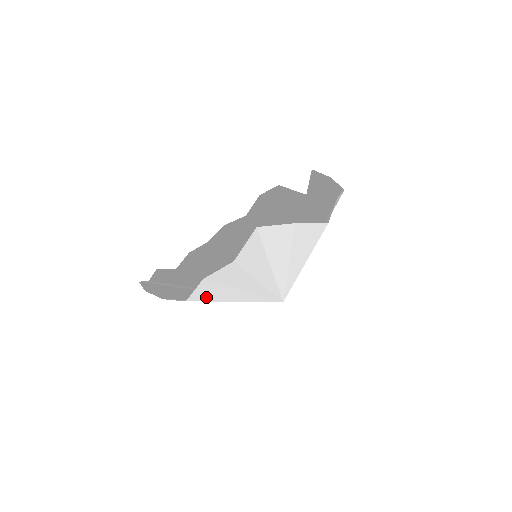
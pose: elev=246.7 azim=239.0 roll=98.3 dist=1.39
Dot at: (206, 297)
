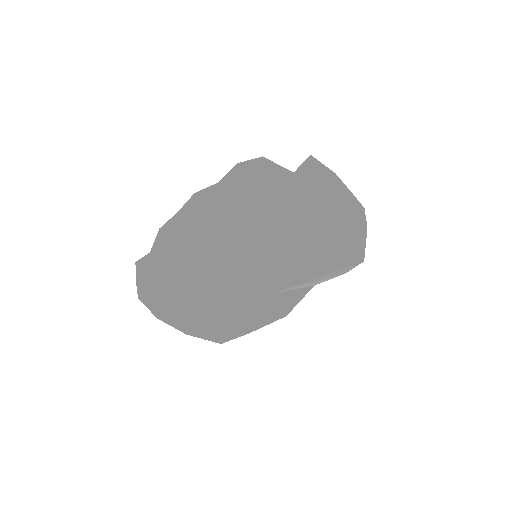
Dot at: (236, 332)
